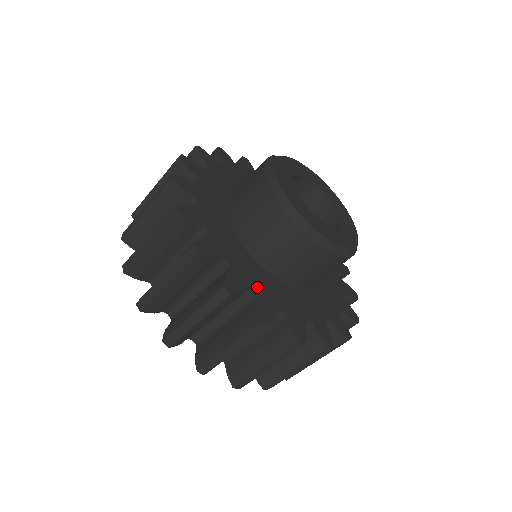
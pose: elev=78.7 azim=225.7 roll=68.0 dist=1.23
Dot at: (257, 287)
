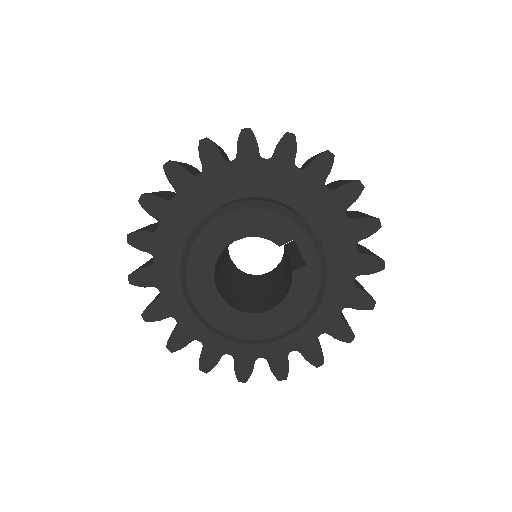
Dot at: (262, 352)
